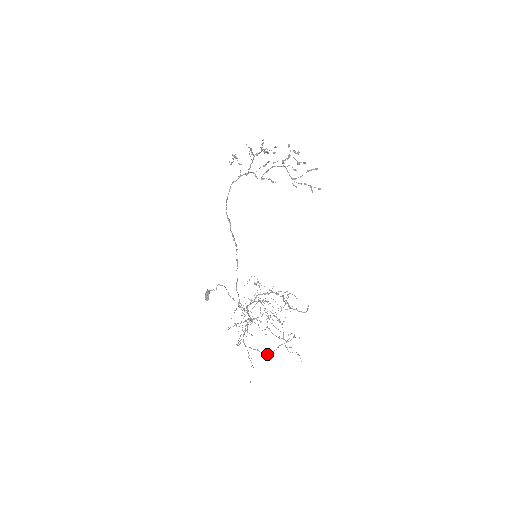
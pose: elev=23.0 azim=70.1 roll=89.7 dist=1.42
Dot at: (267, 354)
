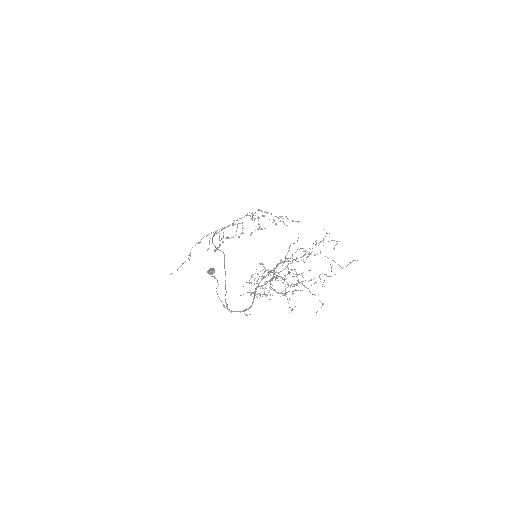
Dot at: occluded
